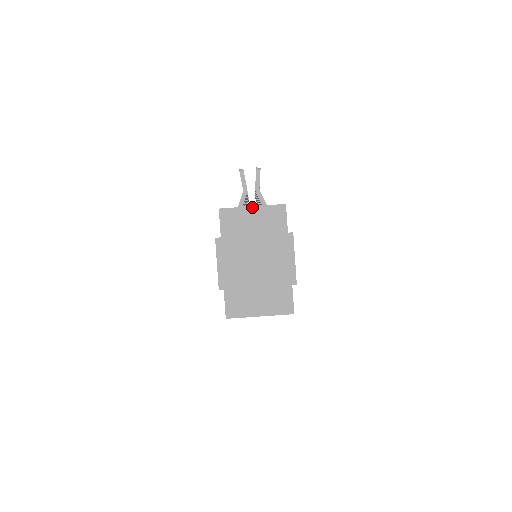
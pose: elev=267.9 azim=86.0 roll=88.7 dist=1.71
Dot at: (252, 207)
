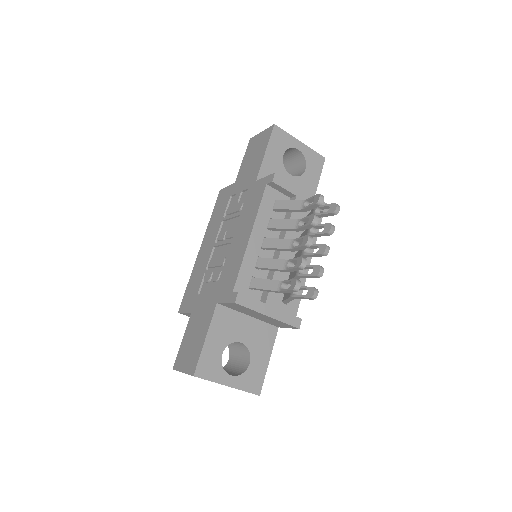
Dot at: (268, 316)
